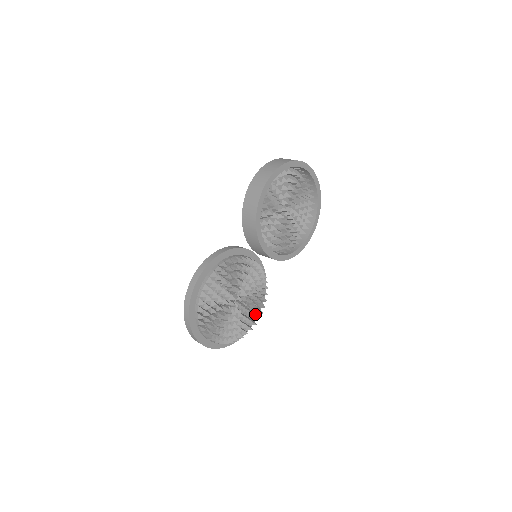
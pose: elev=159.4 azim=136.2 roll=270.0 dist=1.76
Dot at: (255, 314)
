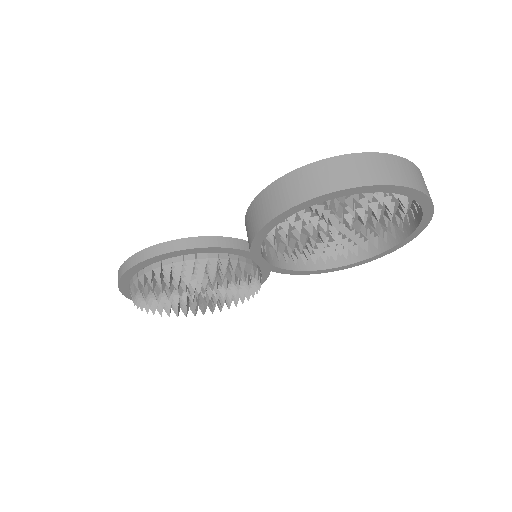
Dot at: occluded
